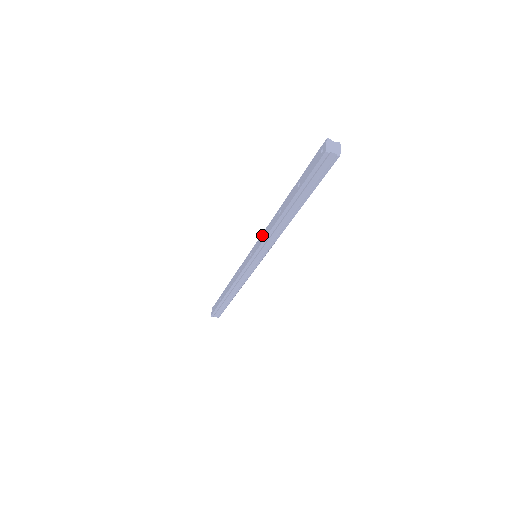
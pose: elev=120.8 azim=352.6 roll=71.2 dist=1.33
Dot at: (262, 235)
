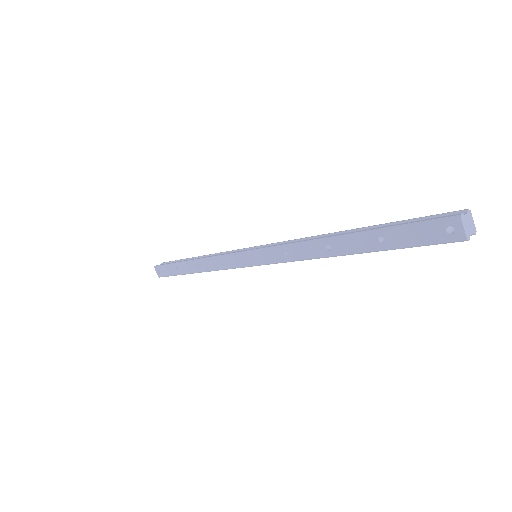
Dot at: (278, 251)
